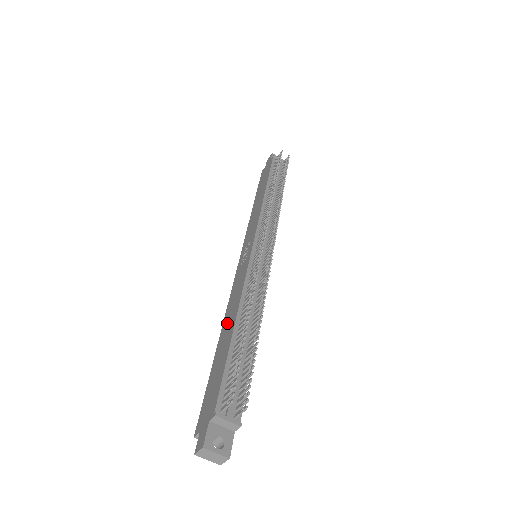
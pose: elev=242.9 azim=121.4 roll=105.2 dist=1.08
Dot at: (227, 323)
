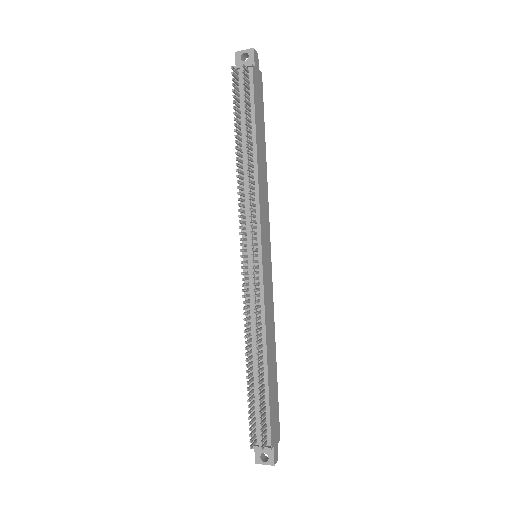
Dot at: occluded
